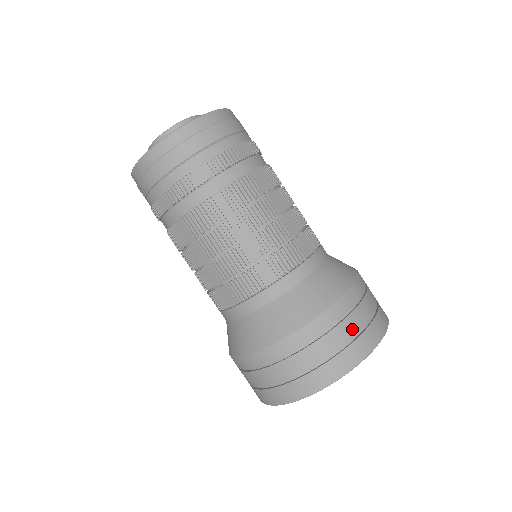
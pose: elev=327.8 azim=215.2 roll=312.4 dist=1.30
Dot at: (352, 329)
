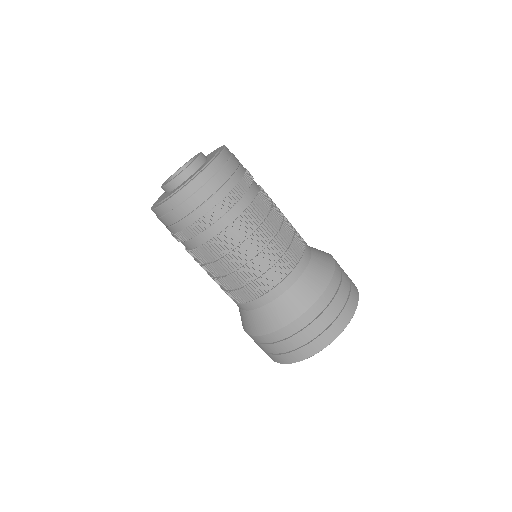
Dot at: (337, 307)
